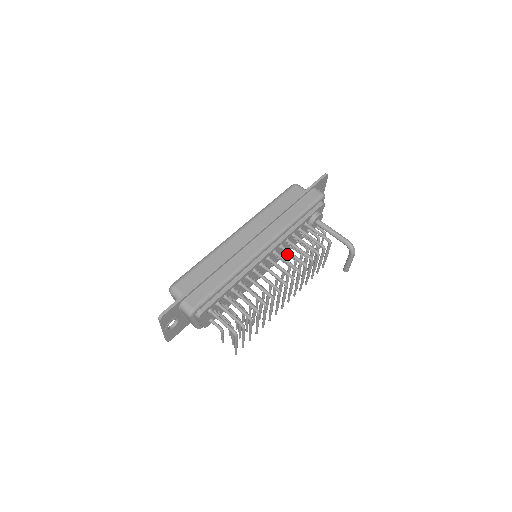
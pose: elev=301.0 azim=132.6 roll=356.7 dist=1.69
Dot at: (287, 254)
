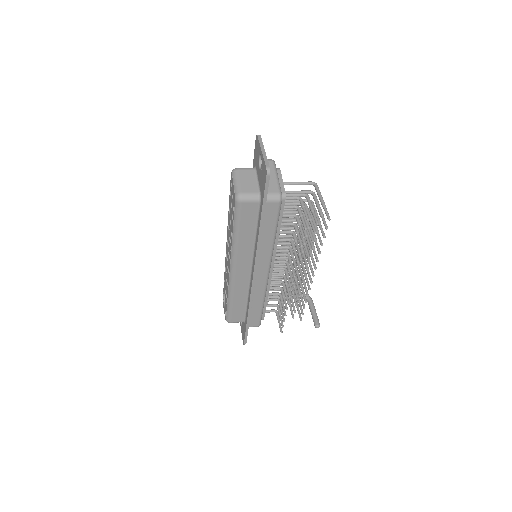
Dot at: (272, 280)
